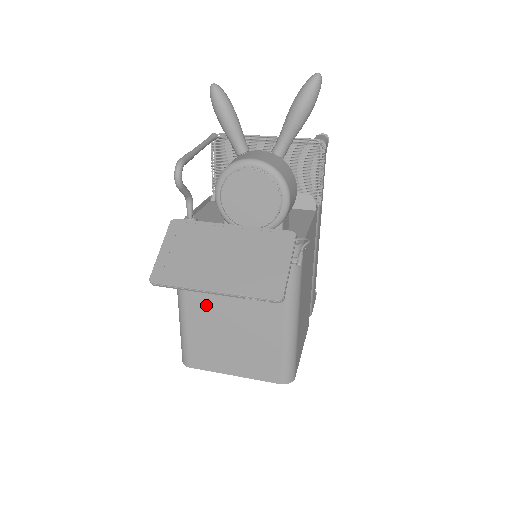
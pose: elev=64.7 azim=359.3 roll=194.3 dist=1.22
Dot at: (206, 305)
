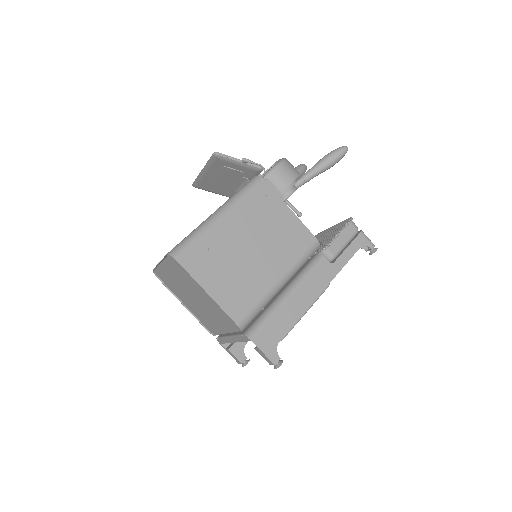
Dot at: occluded
